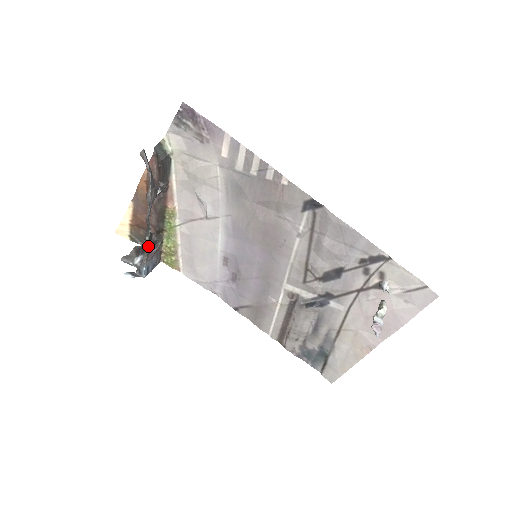
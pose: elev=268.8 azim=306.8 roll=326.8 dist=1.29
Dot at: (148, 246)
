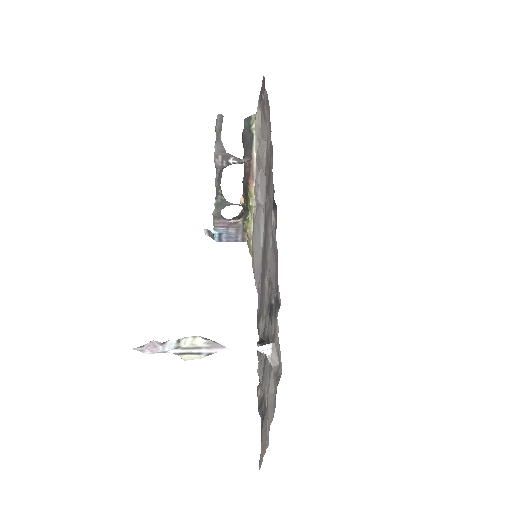
Dot at: (217, 210)
